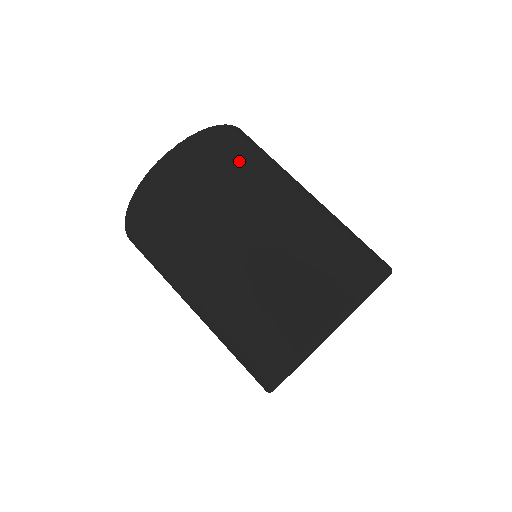
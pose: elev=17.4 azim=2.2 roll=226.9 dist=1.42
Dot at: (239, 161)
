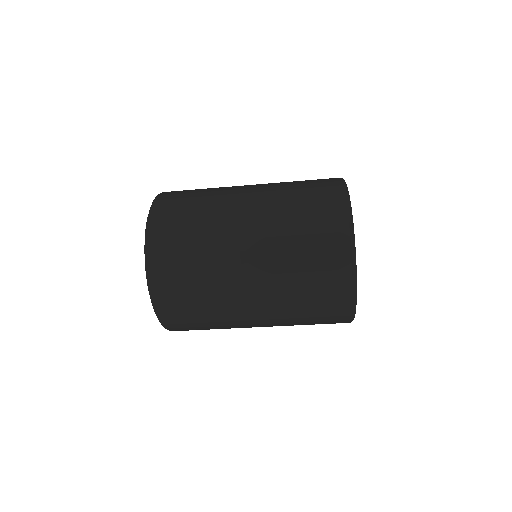
Dot at: (198, 191)
